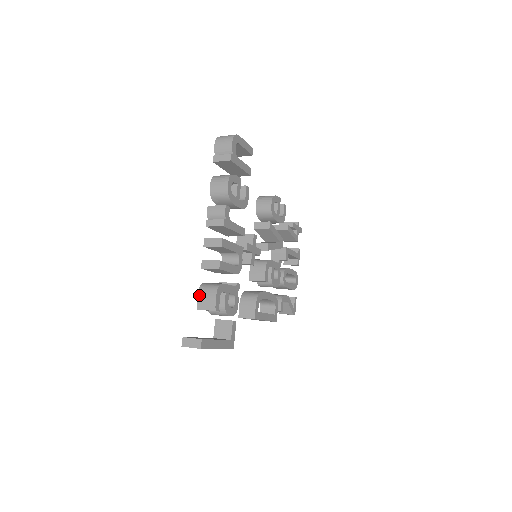
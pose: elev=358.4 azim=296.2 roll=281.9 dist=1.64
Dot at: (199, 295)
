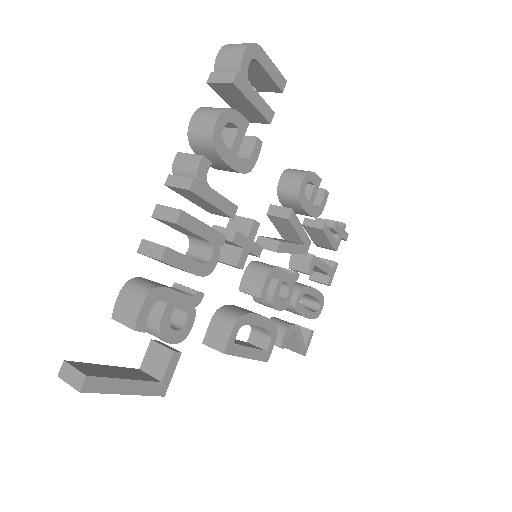
Dot at: (120, 295)
